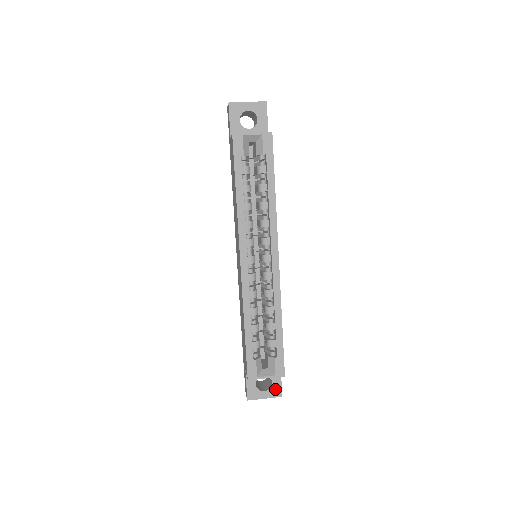
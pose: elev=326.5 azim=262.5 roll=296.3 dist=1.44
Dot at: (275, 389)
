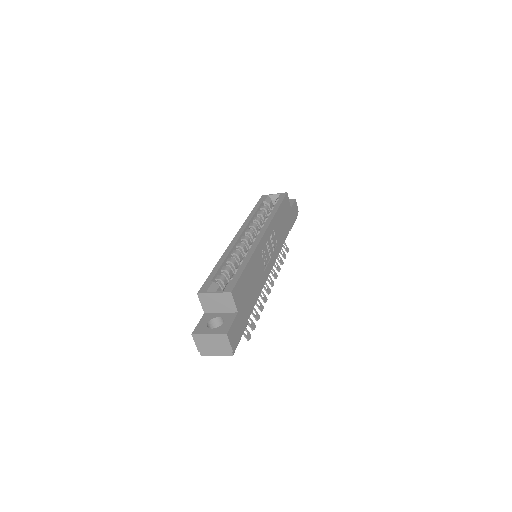
Dot at: (223, 328)
